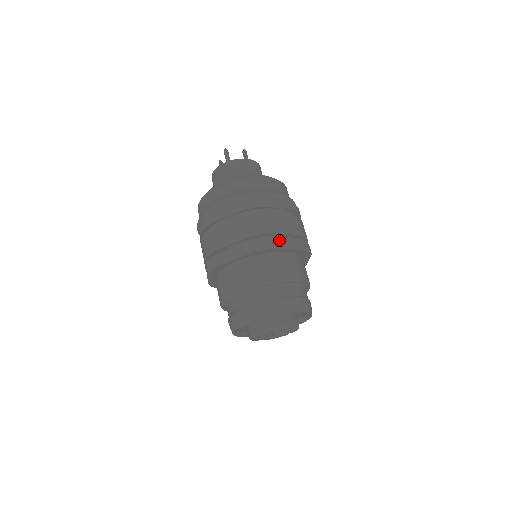
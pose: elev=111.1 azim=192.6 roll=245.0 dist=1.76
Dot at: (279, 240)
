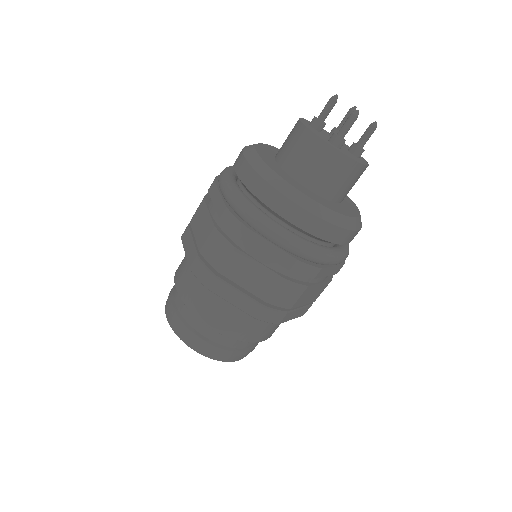
Dot at: (289, 315)
